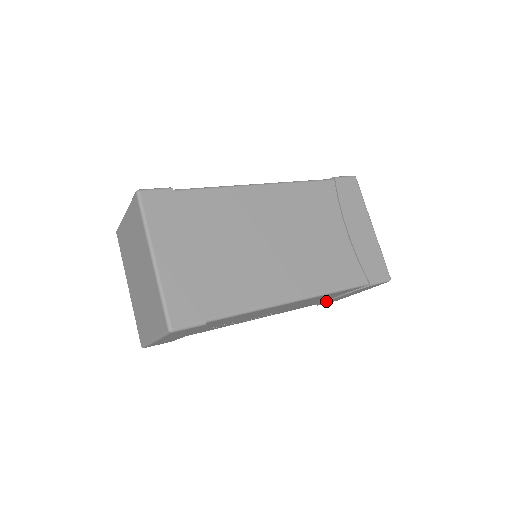
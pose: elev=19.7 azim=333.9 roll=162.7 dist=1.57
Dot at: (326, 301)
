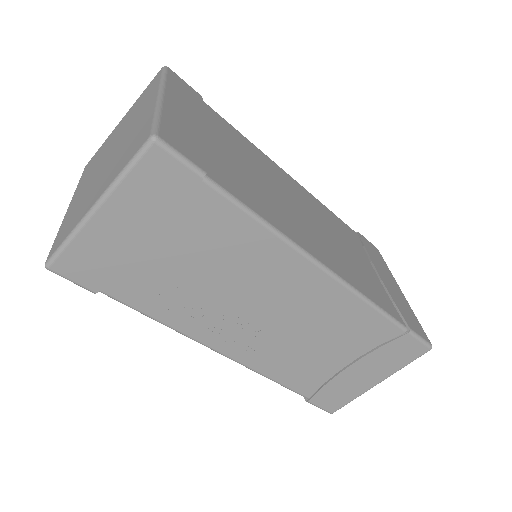
Dot at: (328, 380)
